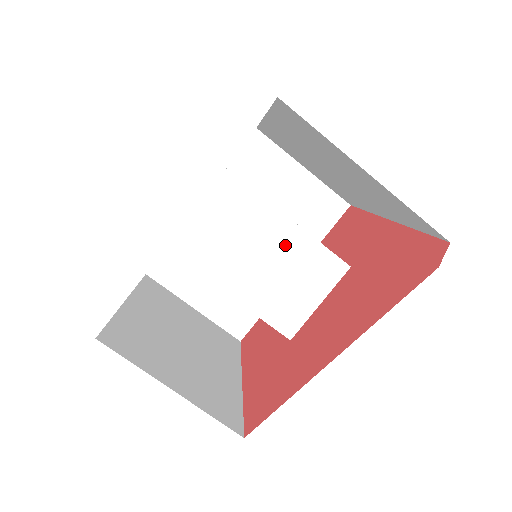
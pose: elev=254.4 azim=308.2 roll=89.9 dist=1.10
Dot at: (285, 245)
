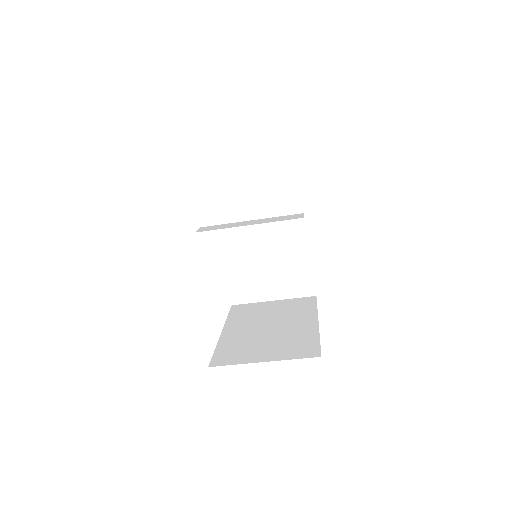
Dot at: (260, 240)
